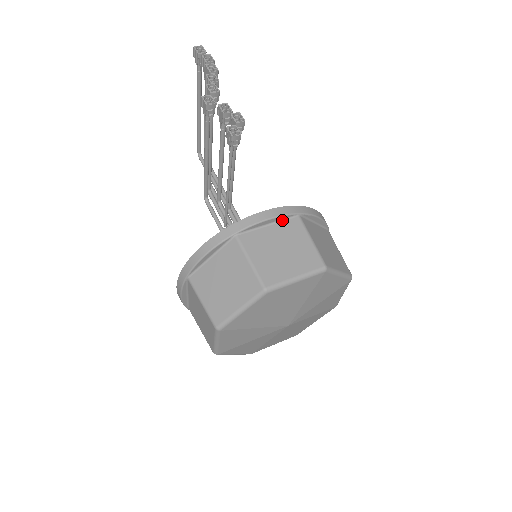
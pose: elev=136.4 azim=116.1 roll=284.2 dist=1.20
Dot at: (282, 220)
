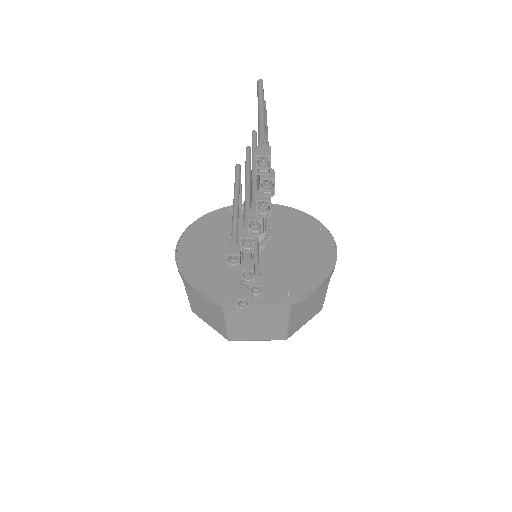
Dot at: occluded
